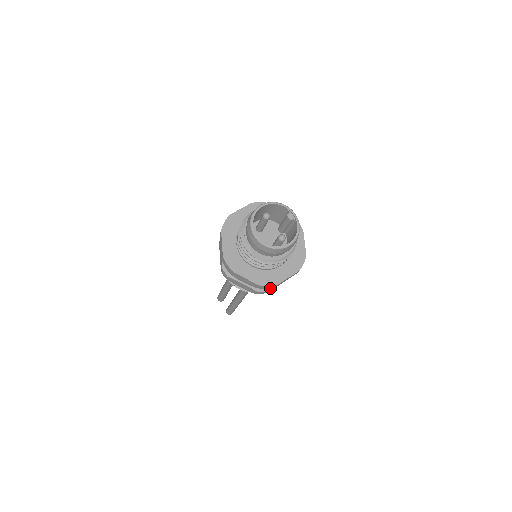
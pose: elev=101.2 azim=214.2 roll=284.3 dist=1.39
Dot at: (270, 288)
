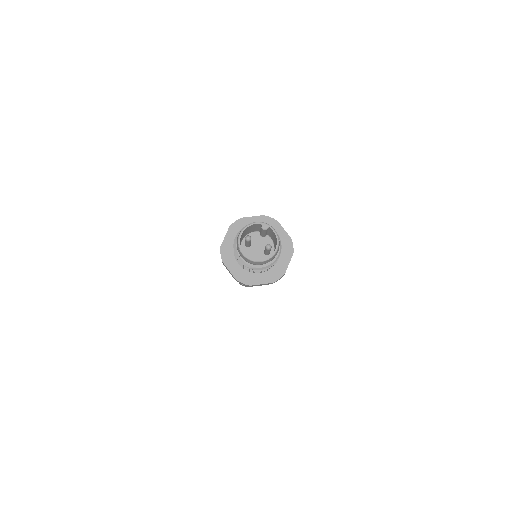
Dot at: occluded
